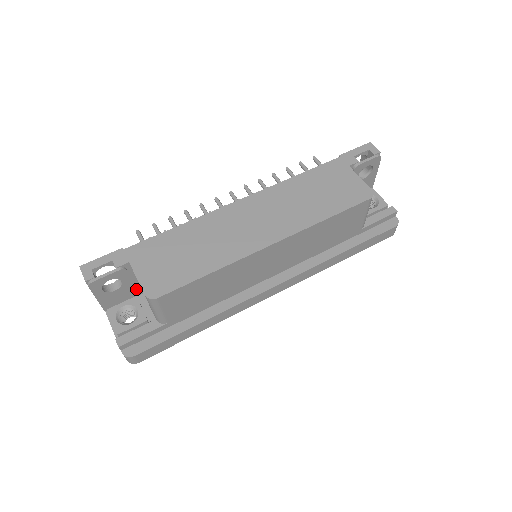
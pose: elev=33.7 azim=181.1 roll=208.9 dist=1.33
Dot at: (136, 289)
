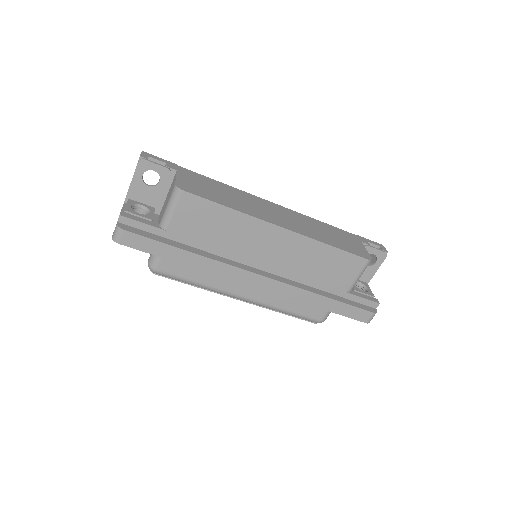
Dot at: (160, 201)
